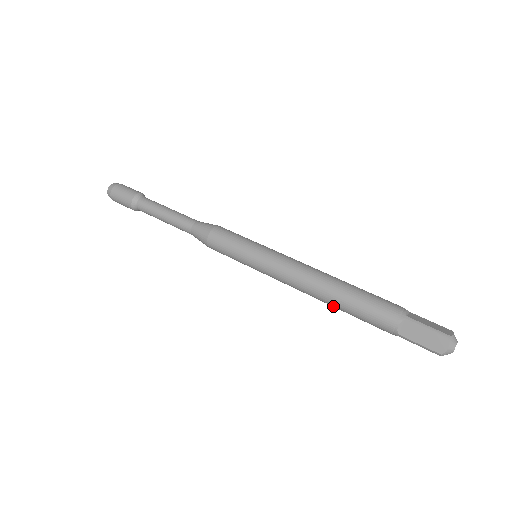
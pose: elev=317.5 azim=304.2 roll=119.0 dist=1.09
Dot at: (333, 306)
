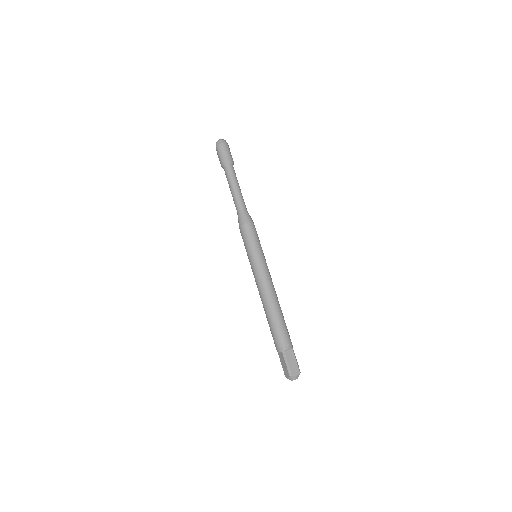
Dot at: occluded
